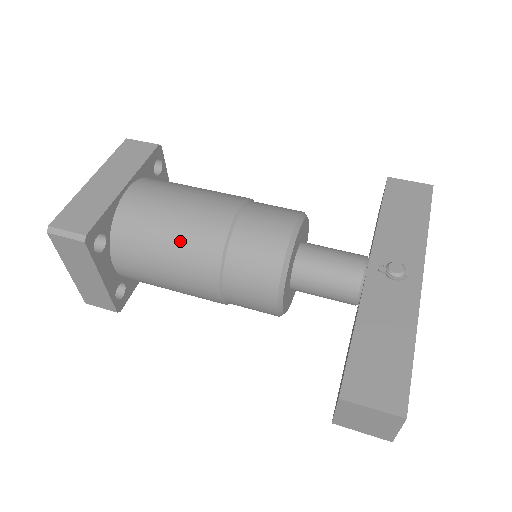
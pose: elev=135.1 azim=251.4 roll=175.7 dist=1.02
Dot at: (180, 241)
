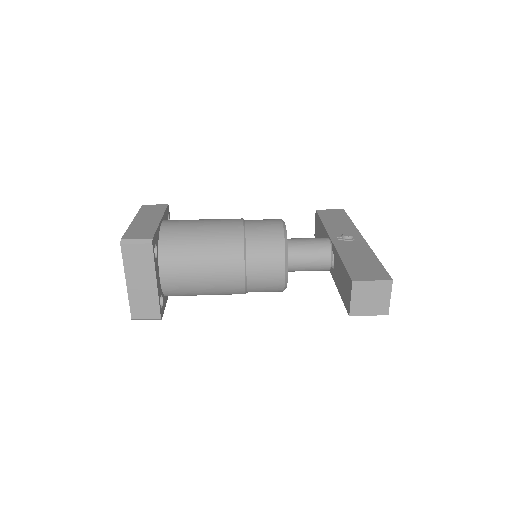
Dot at: (212, 241)
